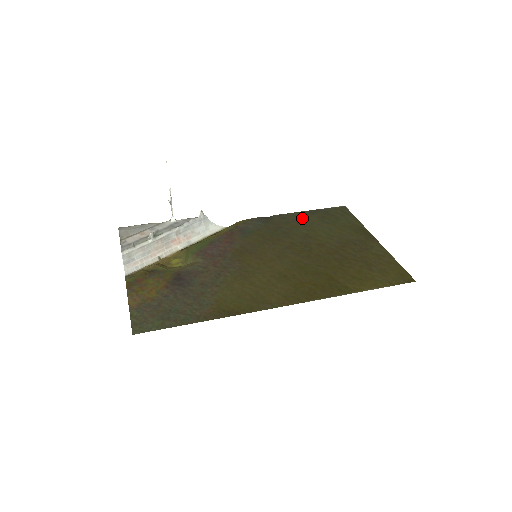
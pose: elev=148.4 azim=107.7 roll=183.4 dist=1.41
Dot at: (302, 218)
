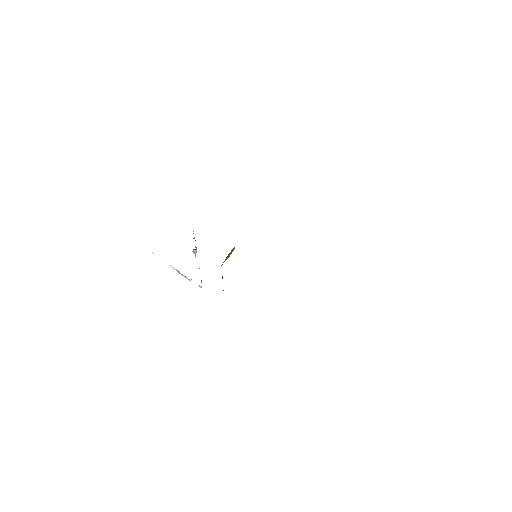
Dot at: occluded
